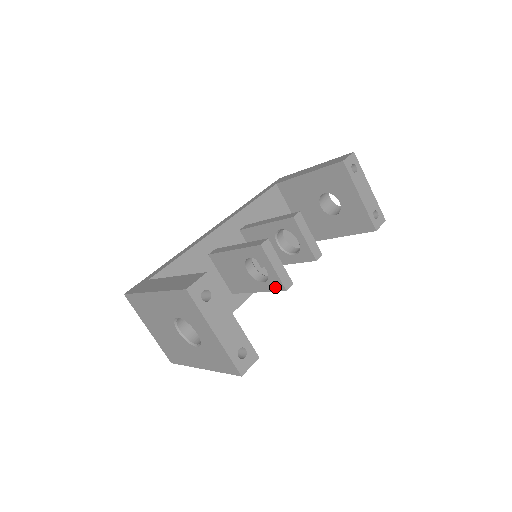
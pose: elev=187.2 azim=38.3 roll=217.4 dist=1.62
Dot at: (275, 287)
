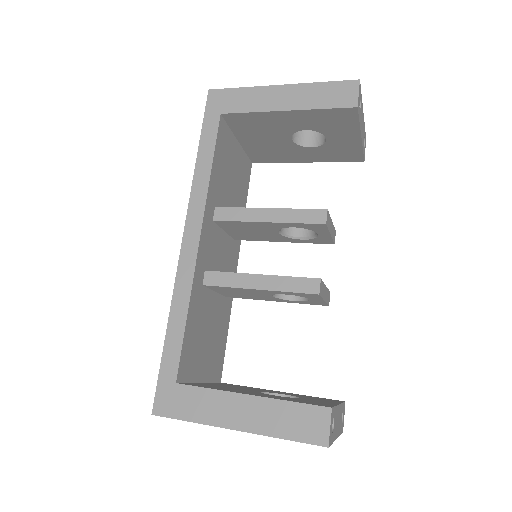
Dot at: (312, 304)
